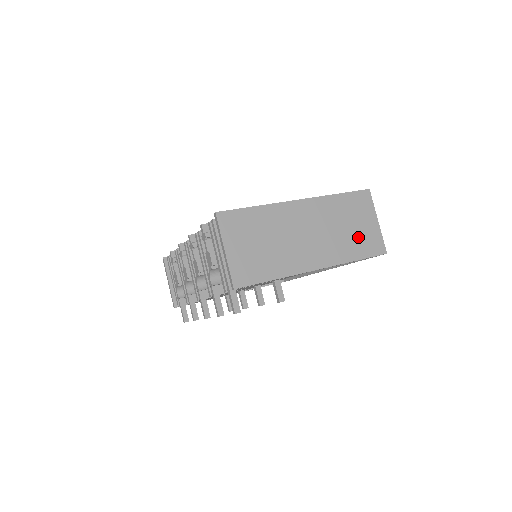
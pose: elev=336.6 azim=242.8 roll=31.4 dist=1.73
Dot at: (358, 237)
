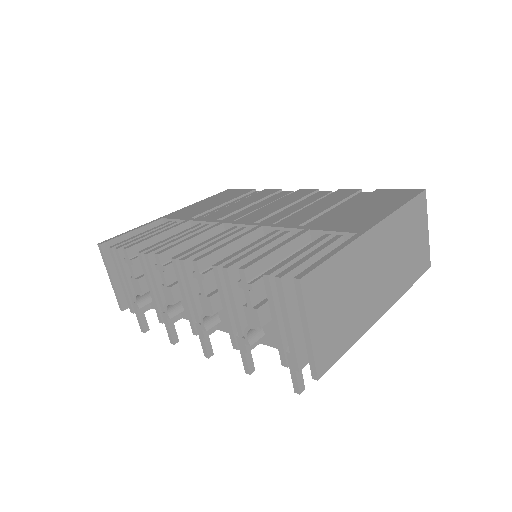
Dot at: (414, 256)
